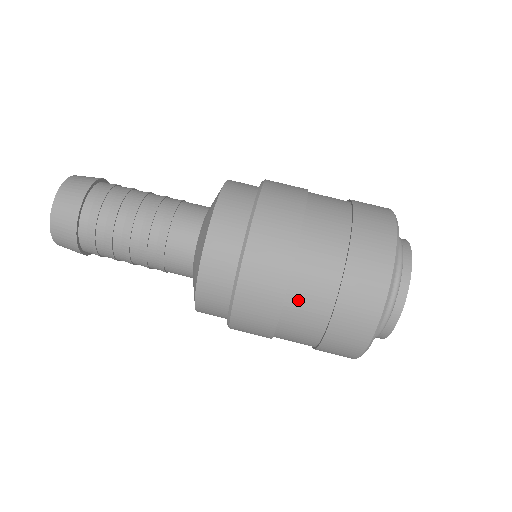
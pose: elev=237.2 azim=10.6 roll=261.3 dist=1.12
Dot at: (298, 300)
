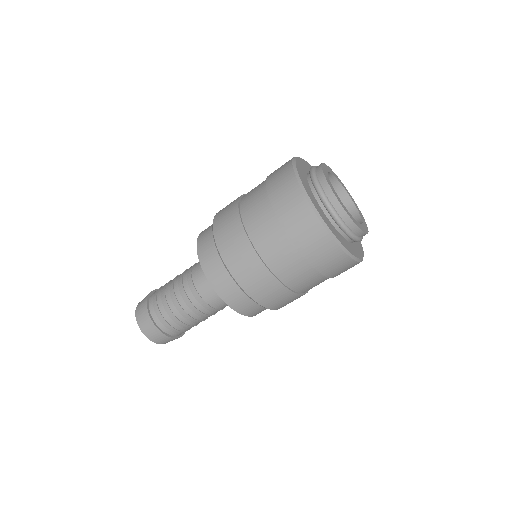
Dot at: (279, 267)
